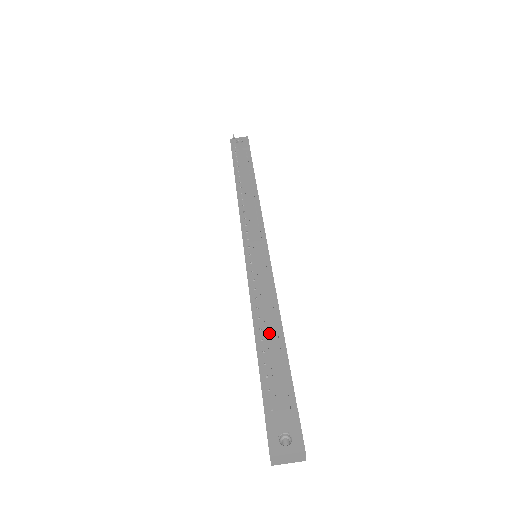
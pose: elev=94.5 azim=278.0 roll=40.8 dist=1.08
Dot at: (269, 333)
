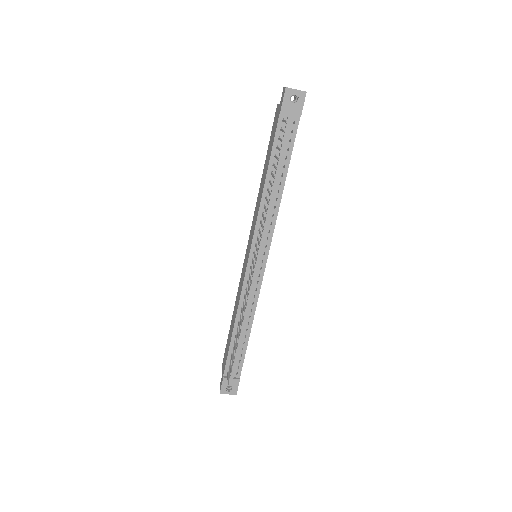
Dot at: (241, 336)
